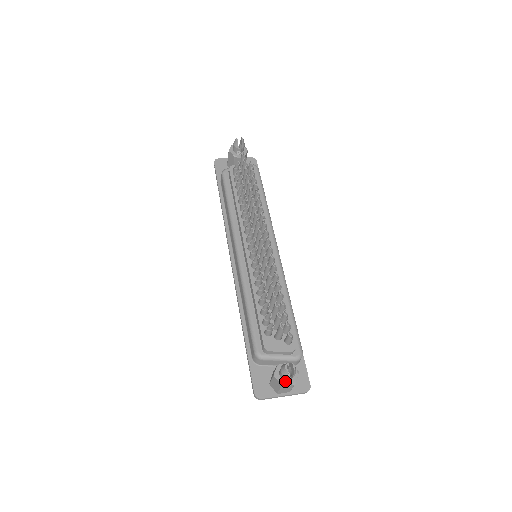
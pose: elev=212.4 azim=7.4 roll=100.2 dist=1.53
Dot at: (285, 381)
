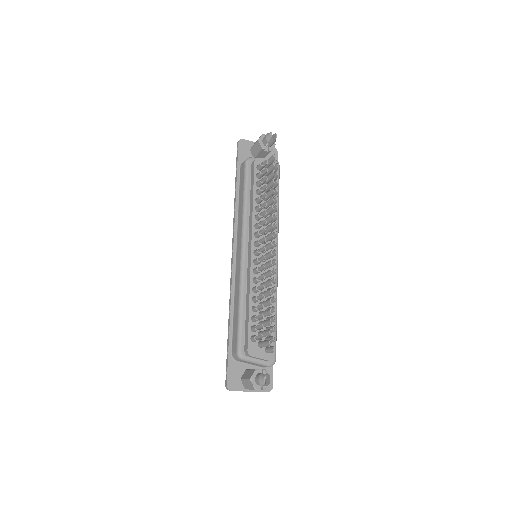
Dot at: (258, 385)
